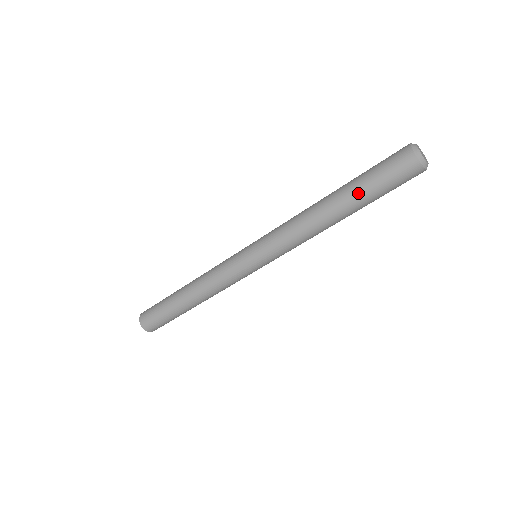
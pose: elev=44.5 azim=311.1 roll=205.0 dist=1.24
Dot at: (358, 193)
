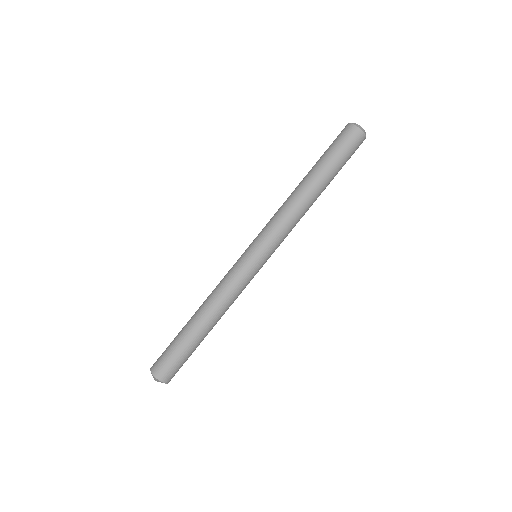
Dot at: (321, 163)
